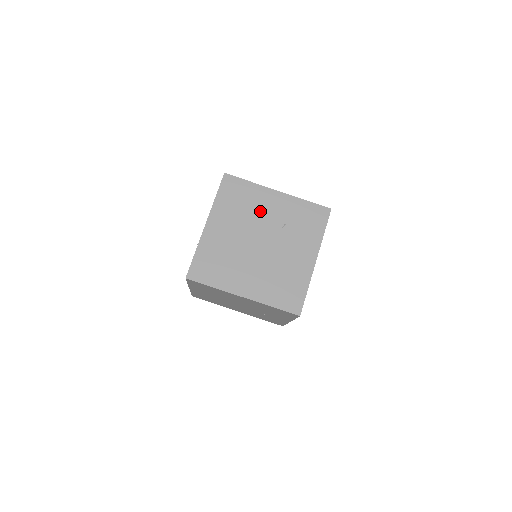
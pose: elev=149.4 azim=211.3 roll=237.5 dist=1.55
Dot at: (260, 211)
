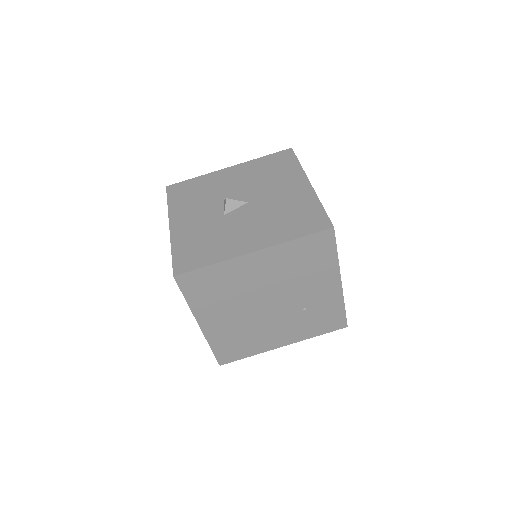
Dot at: (306, 284)
